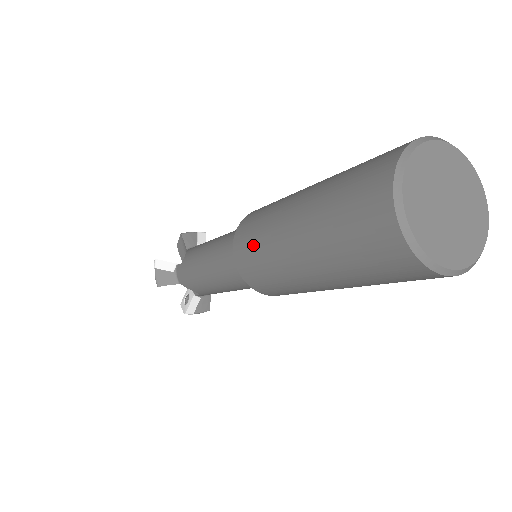
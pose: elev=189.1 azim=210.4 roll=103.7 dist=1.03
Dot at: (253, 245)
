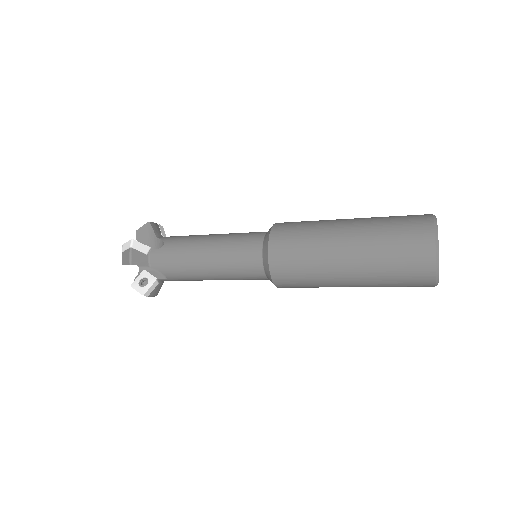
Dot at: (298, 248)
